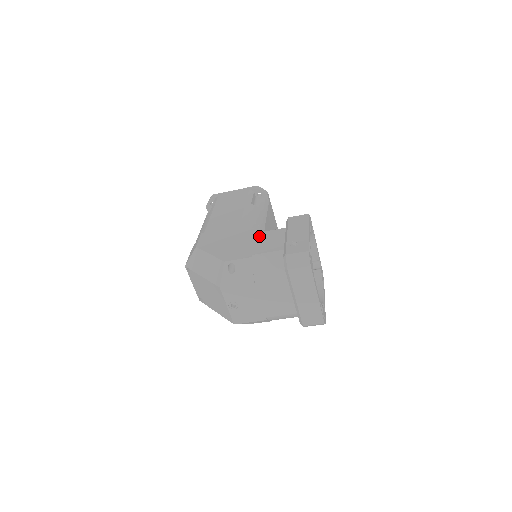
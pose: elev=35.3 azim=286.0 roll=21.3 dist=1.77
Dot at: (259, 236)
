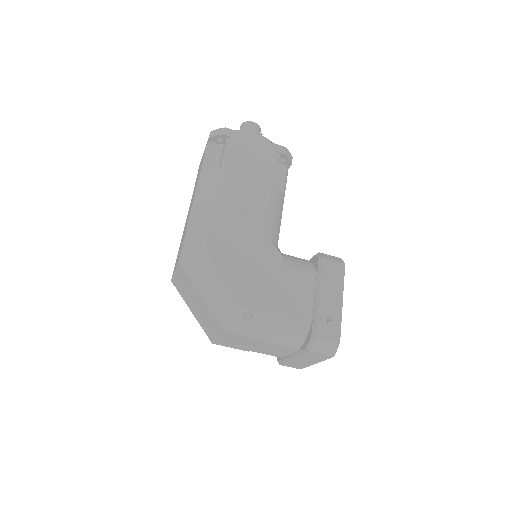
Dot at: (286, 275)
